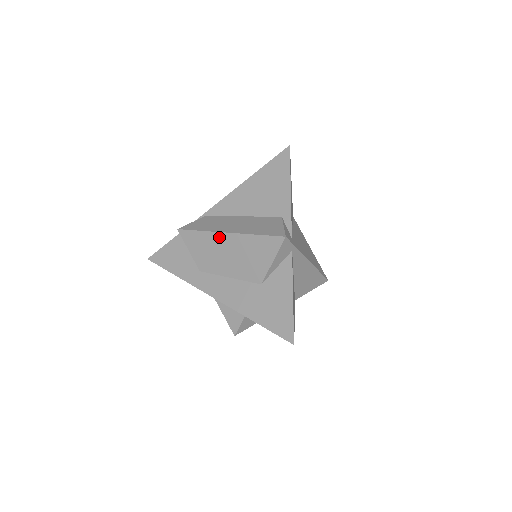
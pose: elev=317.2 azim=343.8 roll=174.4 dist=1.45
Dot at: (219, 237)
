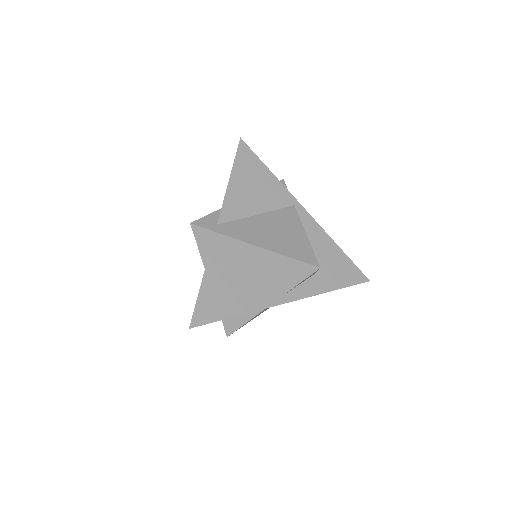
Dot at: occluded
